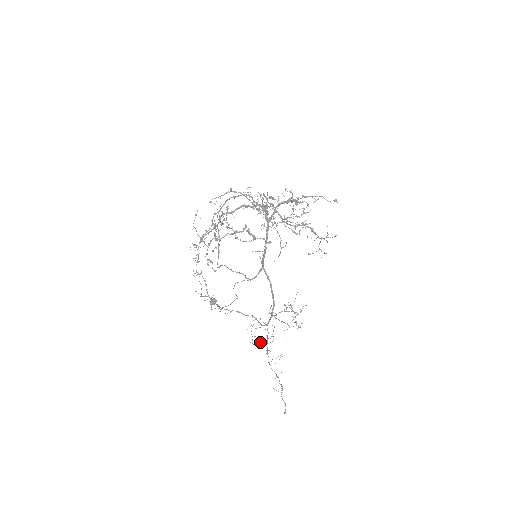
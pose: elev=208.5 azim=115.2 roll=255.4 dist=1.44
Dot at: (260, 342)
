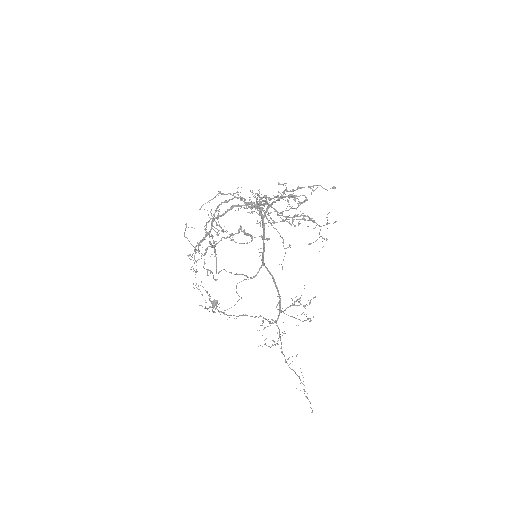
Dot at: (273, 341)
